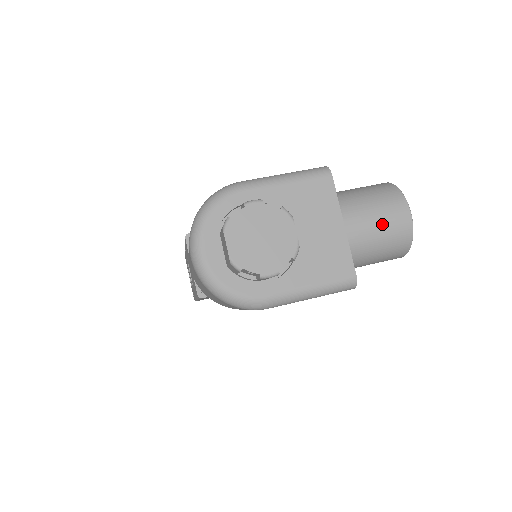
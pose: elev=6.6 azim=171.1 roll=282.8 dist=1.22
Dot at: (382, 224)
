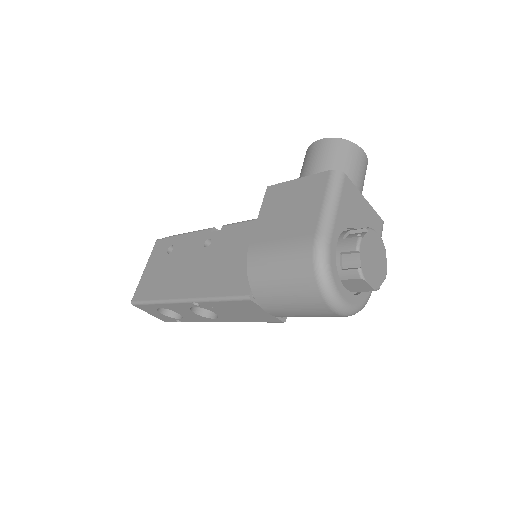
Dot at: (362, 175)
